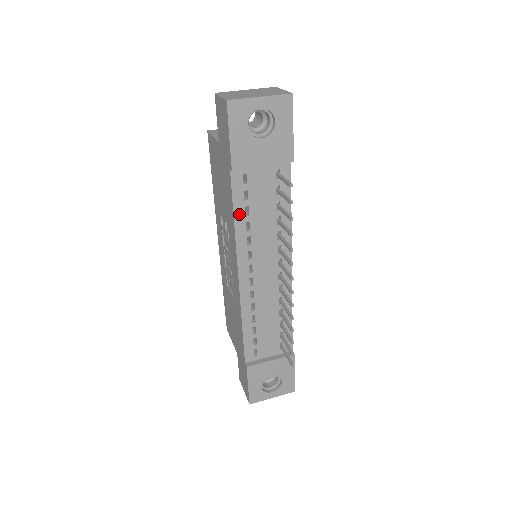
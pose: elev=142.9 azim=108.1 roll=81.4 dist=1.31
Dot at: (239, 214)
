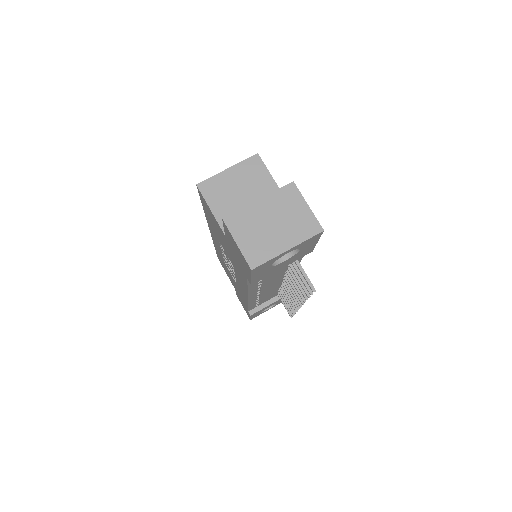
Dot at: (253, 285)
